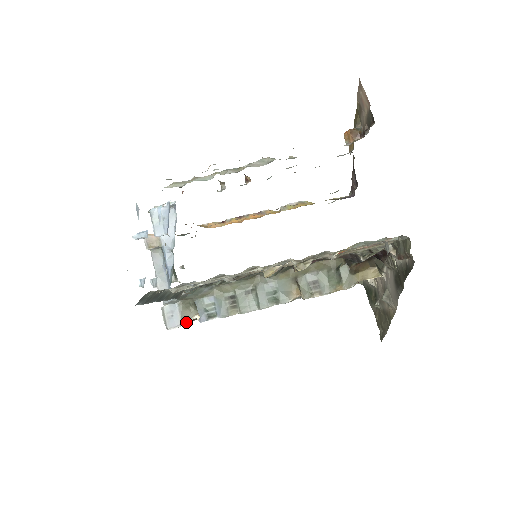
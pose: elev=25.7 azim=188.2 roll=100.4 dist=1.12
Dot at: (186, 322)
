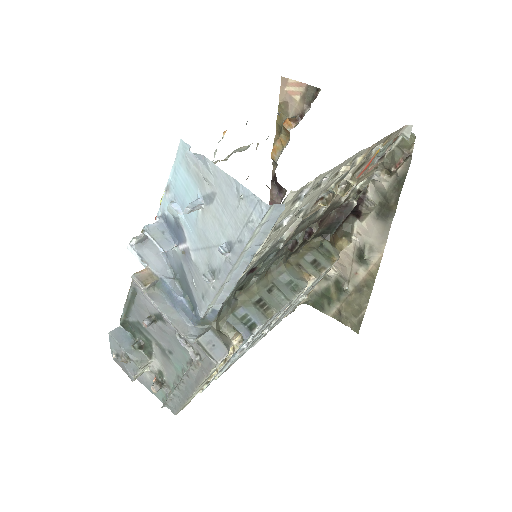
Dot at: (228, 350)
